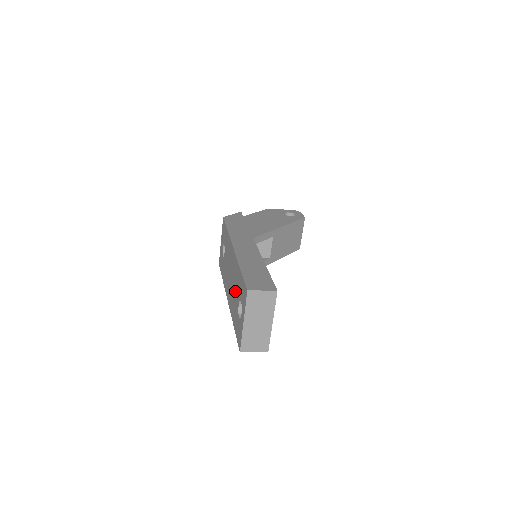
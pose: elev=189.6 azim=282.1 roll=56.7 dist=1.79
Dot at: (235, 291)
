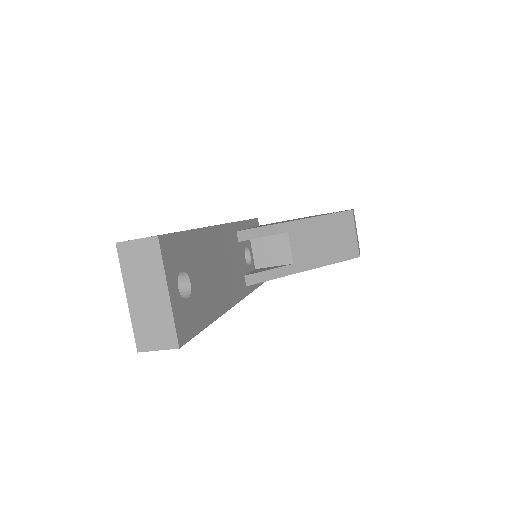
Dot at: occluded
